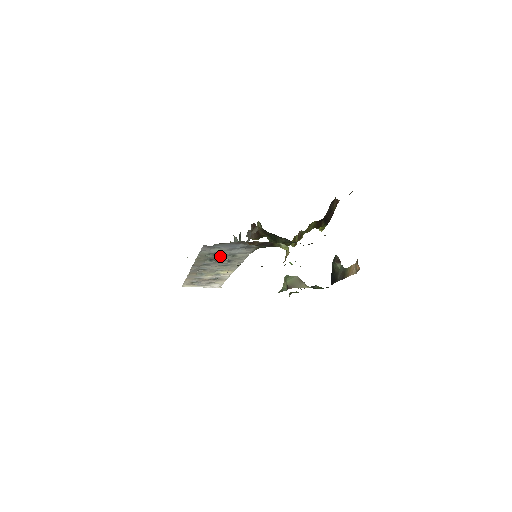
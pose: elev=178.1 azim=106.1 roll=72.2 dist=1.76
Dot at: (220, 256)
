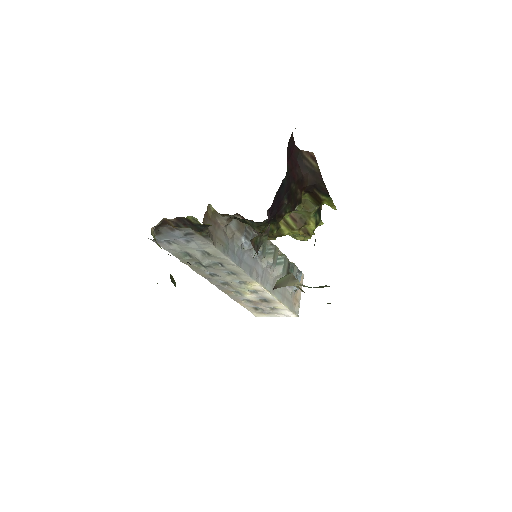
Dot at: (195, 256)
